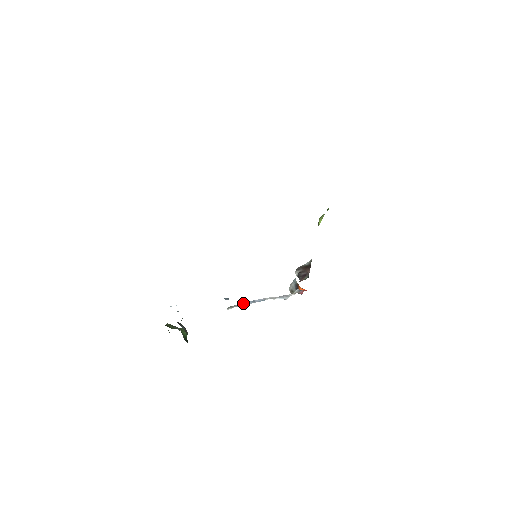
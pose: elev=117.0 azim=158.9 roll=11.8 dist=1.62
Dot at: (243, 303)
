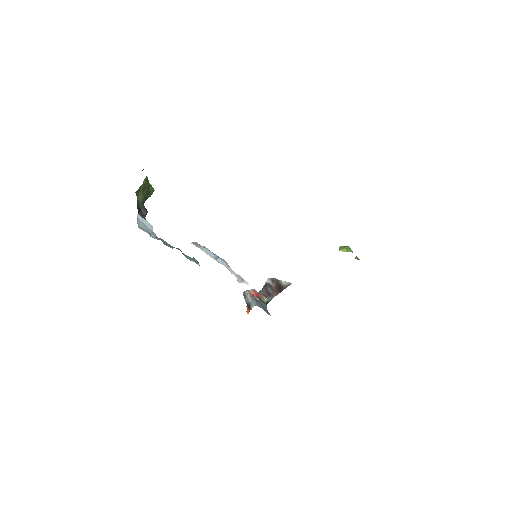
Dot at: (208, 251)
